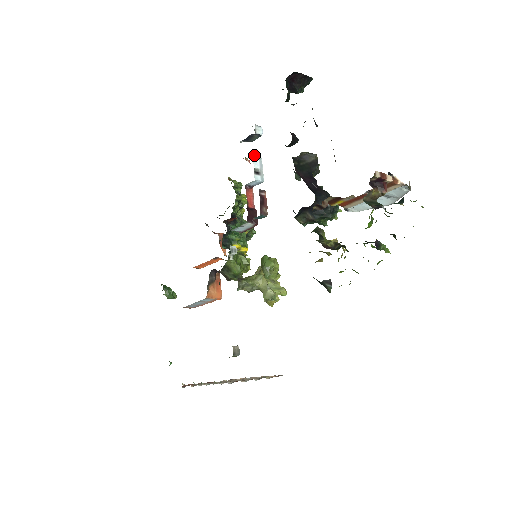
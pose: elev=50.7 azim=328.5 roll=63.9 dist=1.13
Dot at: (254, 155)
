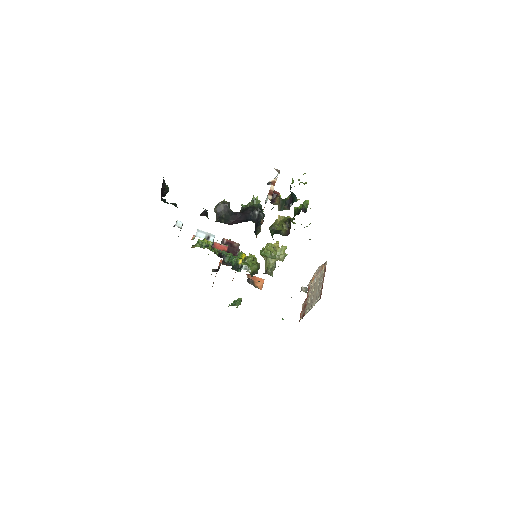
Dot at: (195, 235)
